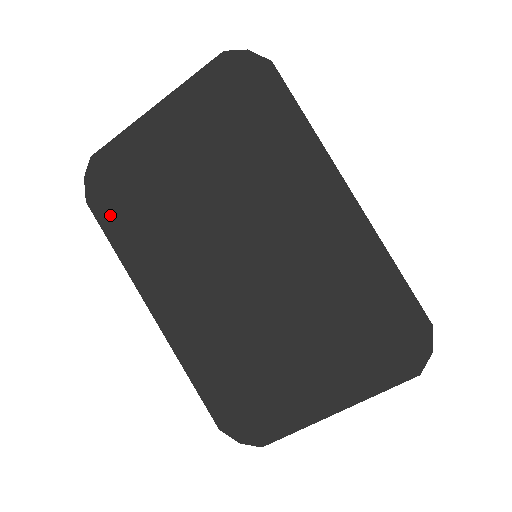
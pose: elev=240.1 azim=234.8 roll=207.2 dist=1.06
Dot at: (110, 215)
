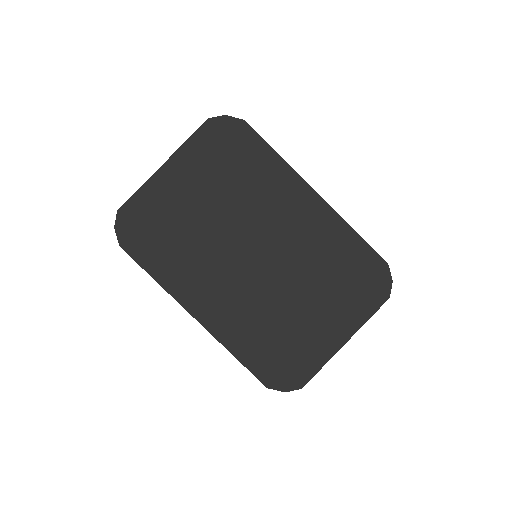
Dot at: (143, 251)
